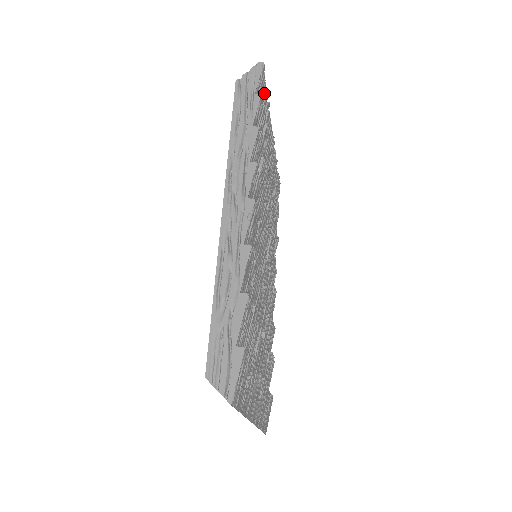
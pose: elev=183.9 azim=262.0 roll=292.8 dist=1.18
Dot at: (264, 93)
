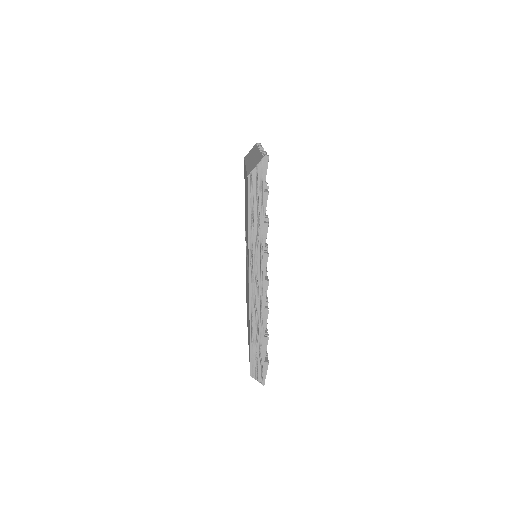
Dot at: occluded
